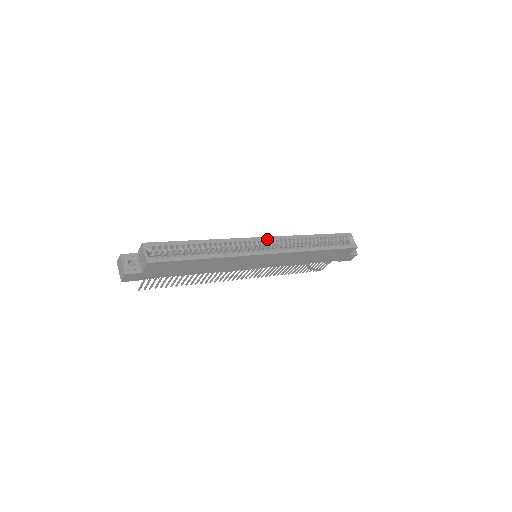
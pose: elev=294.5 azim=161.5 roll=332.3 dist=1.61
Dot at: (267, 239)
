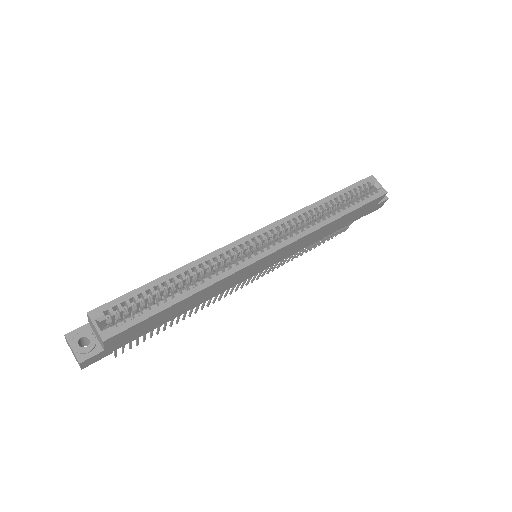
Dot at: (263, 231)
